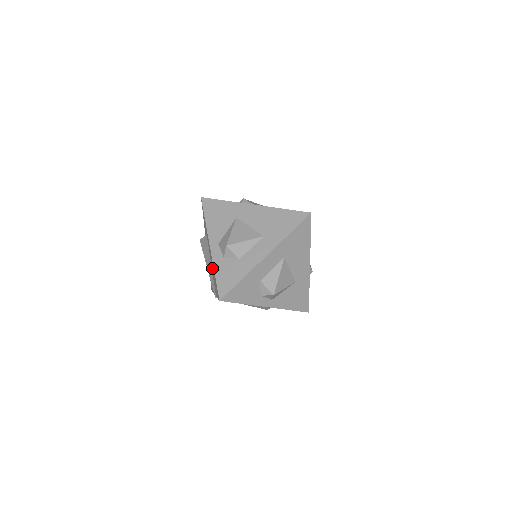
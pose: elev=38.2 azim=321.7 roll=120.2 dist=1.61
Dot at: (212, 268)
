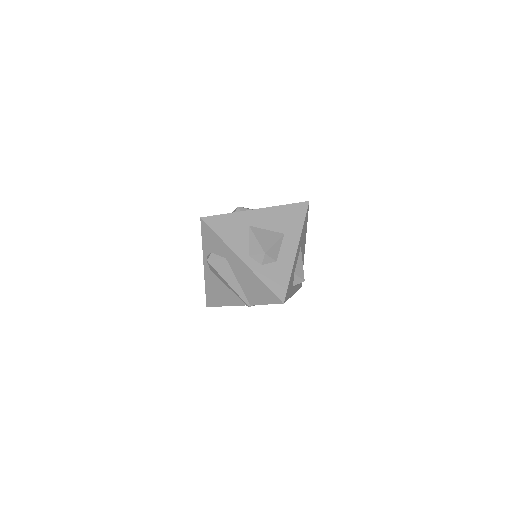
Dot at: (245, 280)
